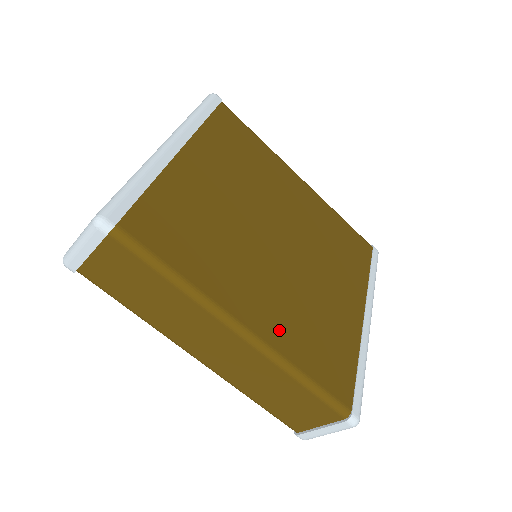
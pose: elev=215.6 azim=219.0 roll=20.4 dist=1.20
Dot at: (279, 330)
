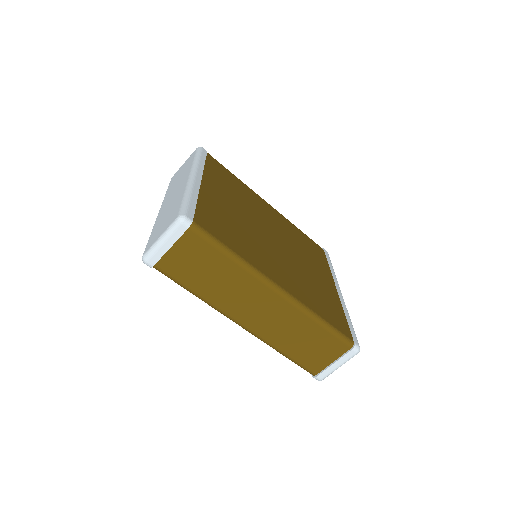
Dot at: (298, 291)
